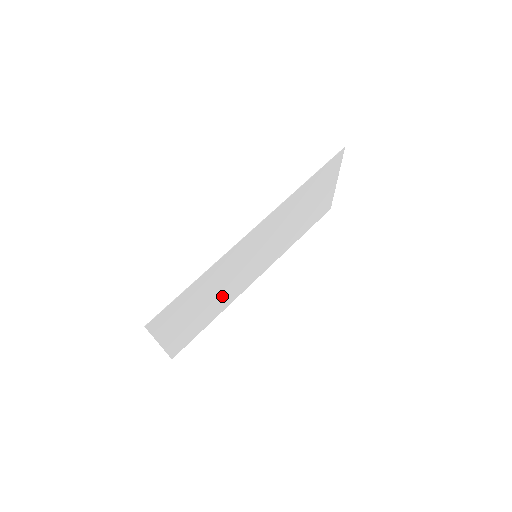
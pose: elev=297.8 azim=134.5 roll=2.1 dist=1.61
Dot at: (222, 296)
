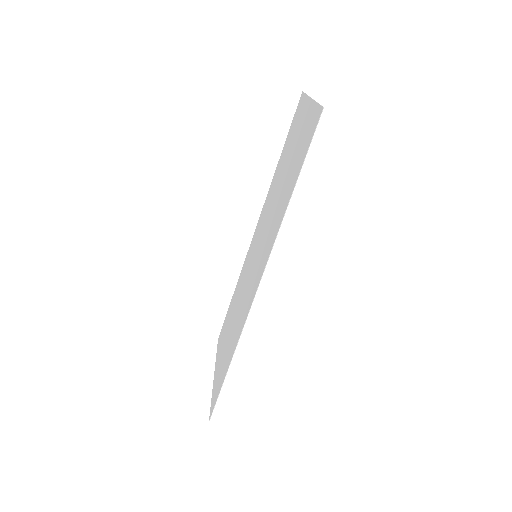
Dot at: (238, 294)
